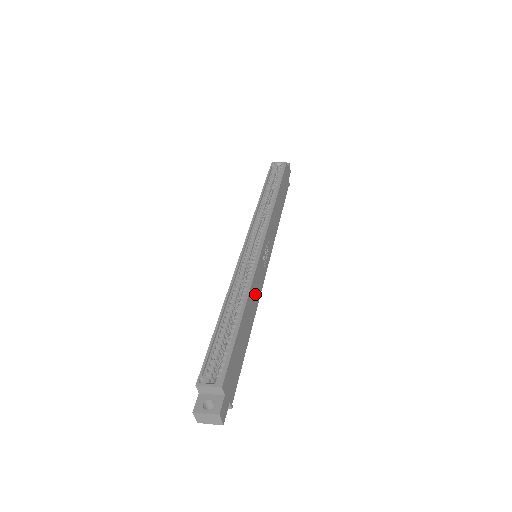
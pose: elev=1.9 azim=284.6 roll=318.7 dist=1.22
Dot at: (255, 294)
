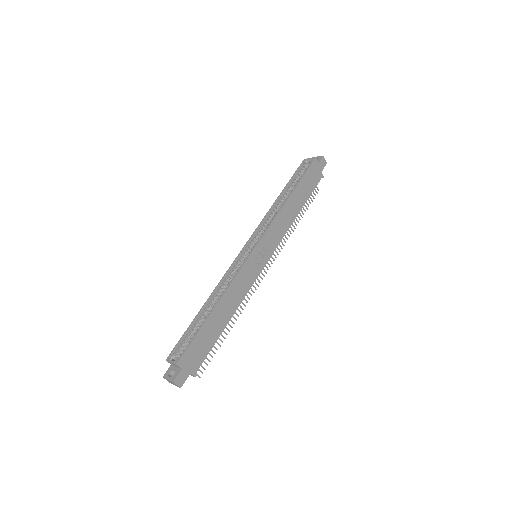
Dot at: (238, 292)
